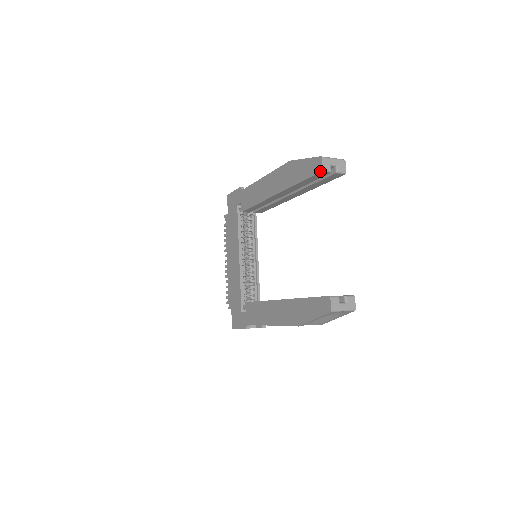
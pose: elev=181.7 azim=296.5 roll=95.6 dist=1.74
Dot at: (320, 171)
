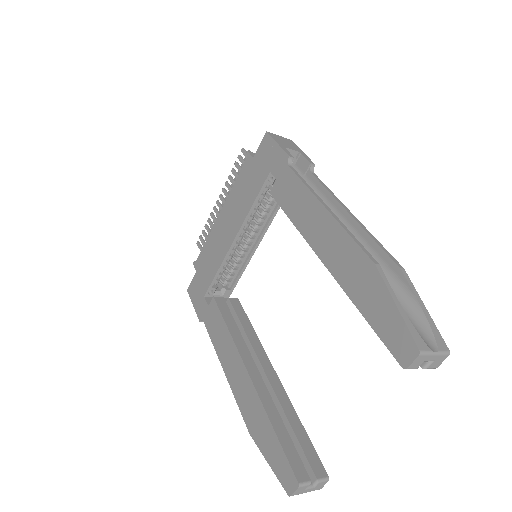
Dot at: (401, 365)
